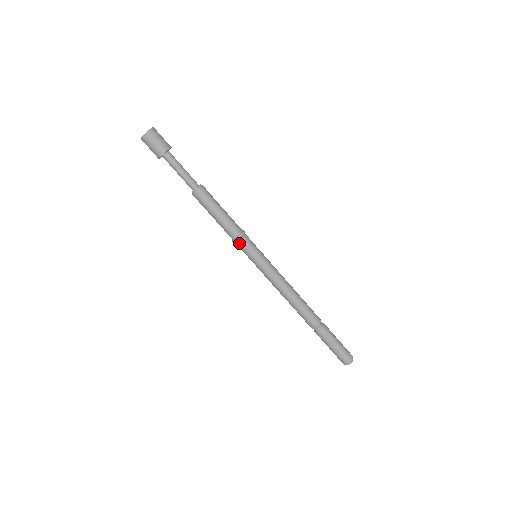
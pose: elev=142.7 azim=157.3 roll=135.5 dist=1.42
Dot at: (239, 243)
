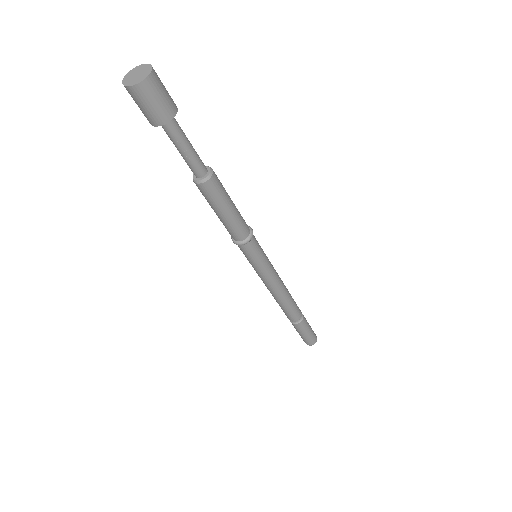
Dot at: (247, 245)
